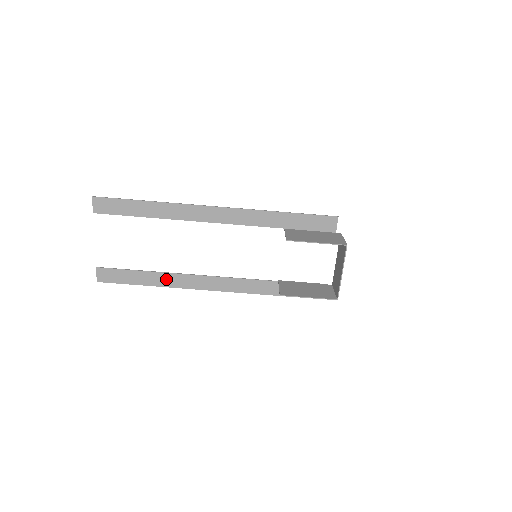
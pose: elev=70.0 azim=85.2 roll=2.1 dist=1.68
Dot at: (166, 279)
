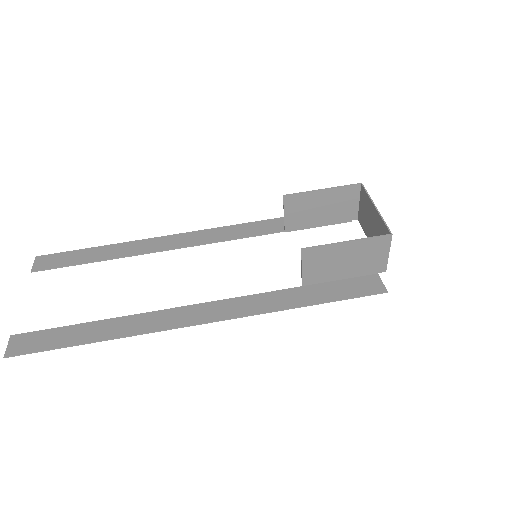
Dot at: (123, 325)
